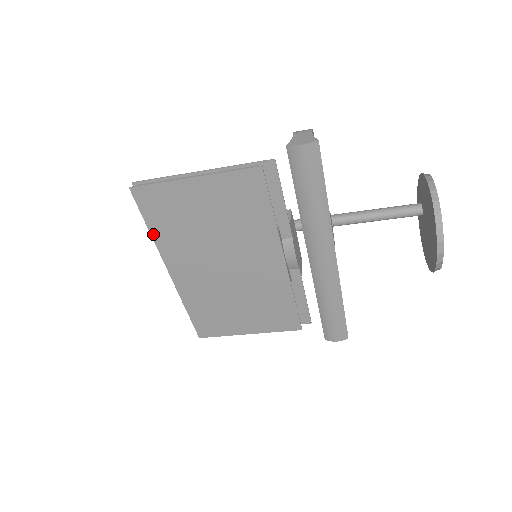
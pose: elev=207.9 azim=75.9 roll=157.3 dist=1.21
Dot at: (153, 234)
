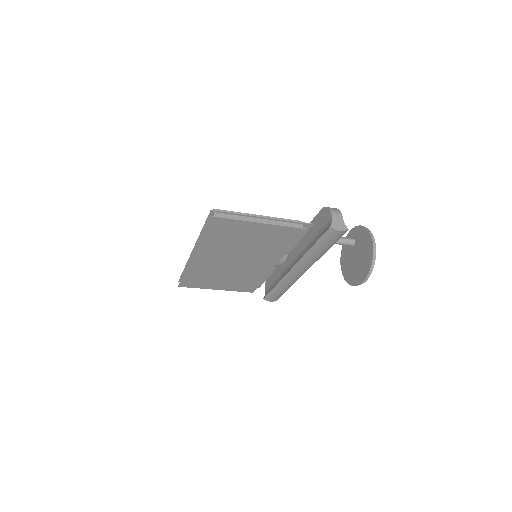
Dot at: (203, 239)
